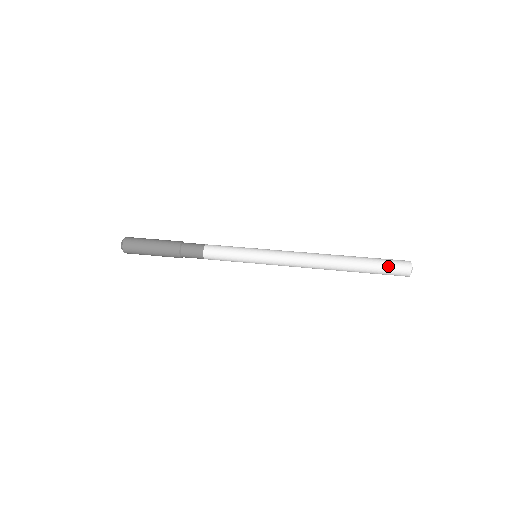
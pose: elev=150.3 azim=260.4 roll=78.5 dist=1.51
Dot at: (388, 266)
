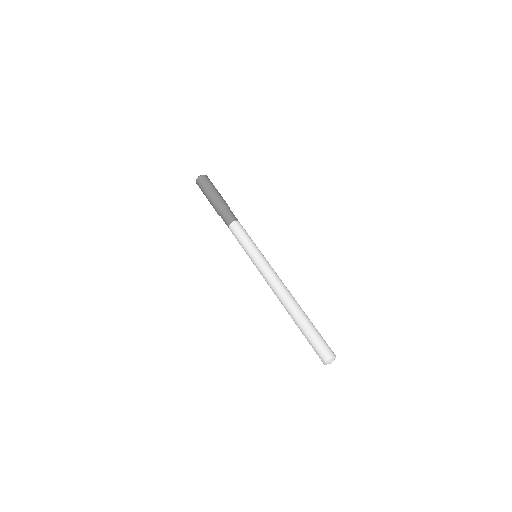
Dot at: (315, 345)
